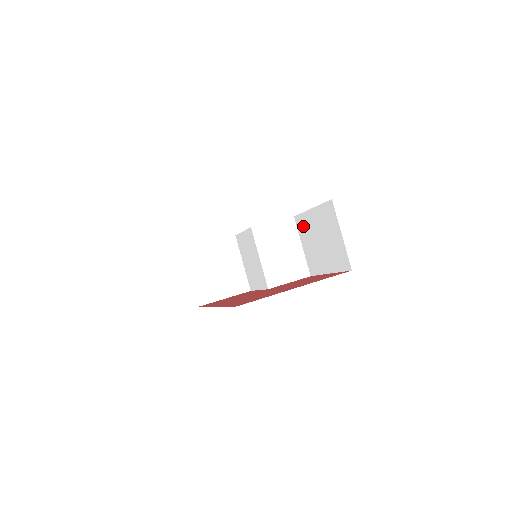
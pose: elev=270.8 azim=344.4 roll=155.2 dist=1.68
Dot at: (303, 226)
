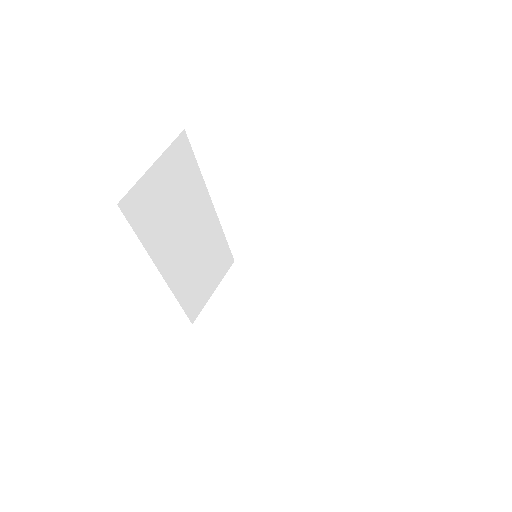
Dot at: occluded
